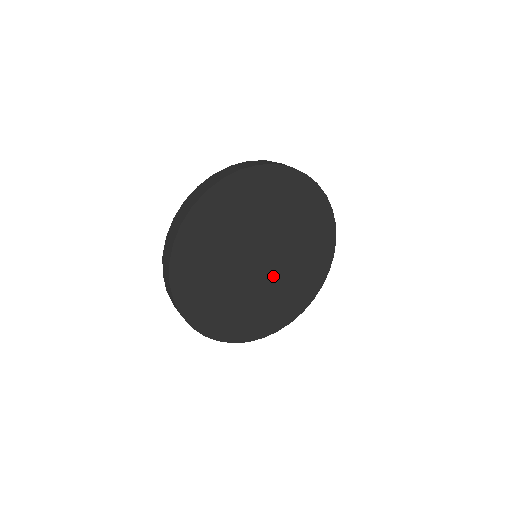
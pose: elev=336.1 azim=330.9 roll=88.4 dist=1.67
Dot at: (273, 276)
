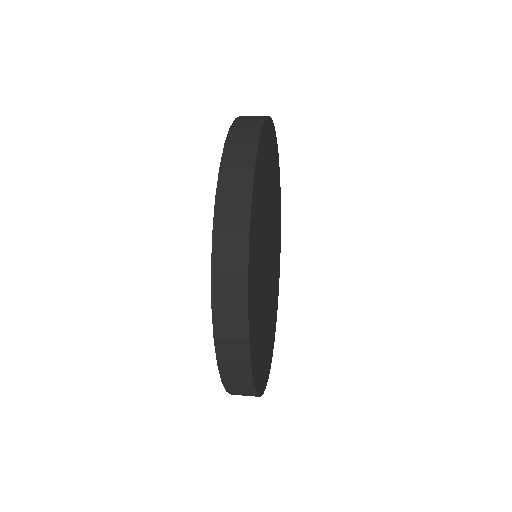
Dot at: (271, 280)
